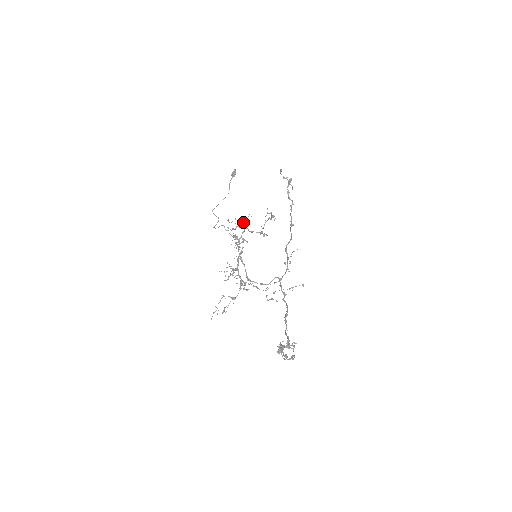
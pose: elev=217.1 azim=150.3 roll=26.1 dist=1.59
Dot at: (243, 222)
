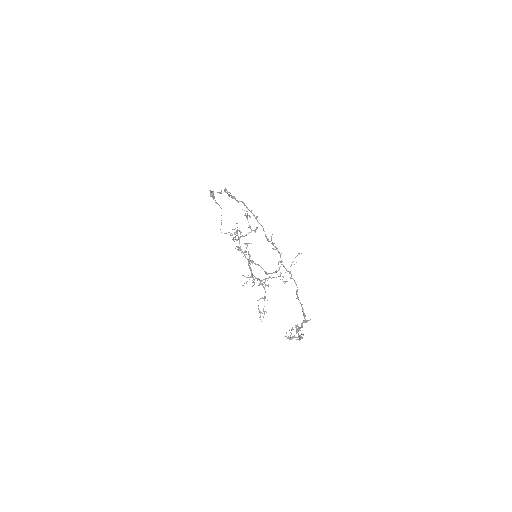
Dot at: (237, 231)
